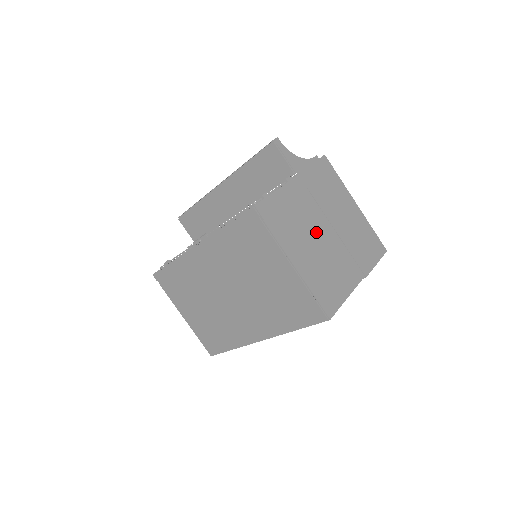
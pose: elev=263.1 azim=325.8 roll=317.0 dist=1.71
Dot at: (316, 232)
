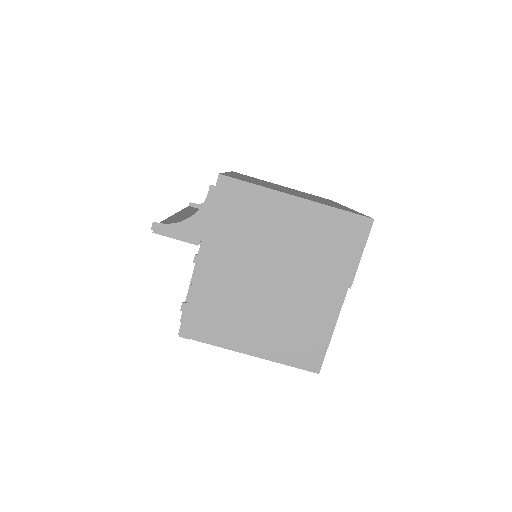
Dot at: (259, 295)
